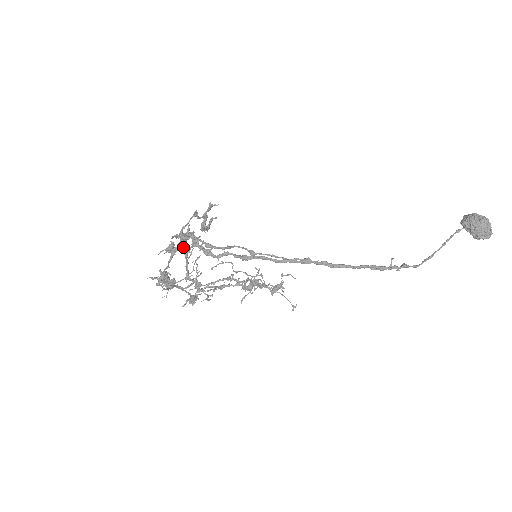
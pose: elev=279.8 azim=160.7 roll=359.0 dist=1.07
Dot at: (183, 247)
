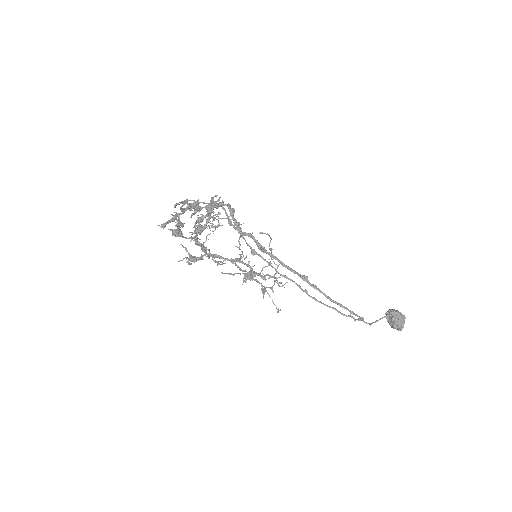
Dot at: (213, 209)
